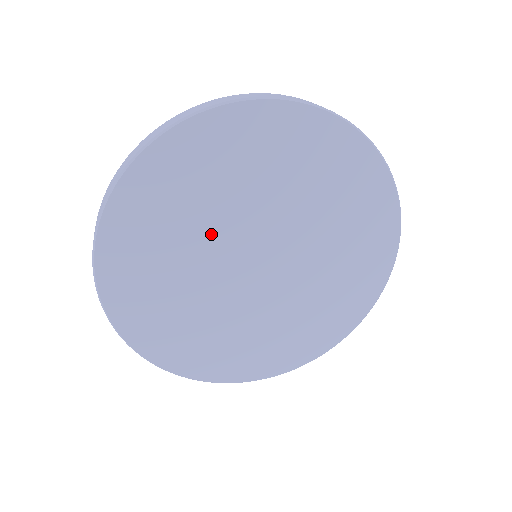
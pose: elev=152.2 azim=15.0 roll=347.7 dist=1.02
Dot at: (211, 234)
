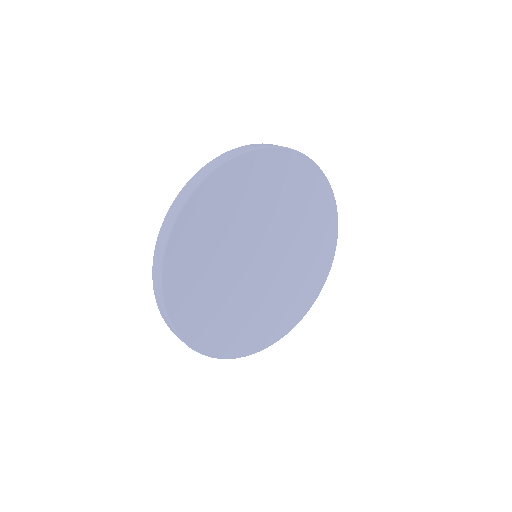
Dot at: (228, 277)
